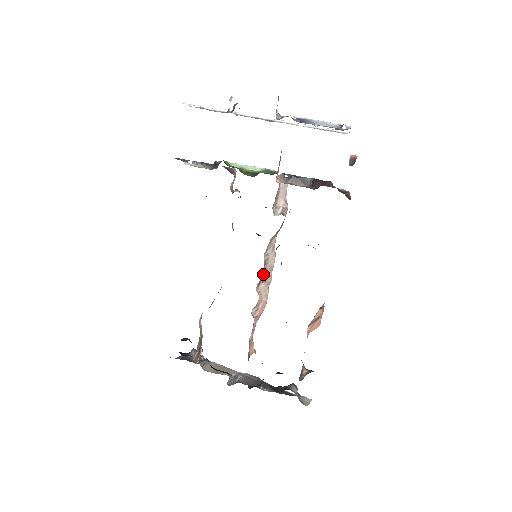
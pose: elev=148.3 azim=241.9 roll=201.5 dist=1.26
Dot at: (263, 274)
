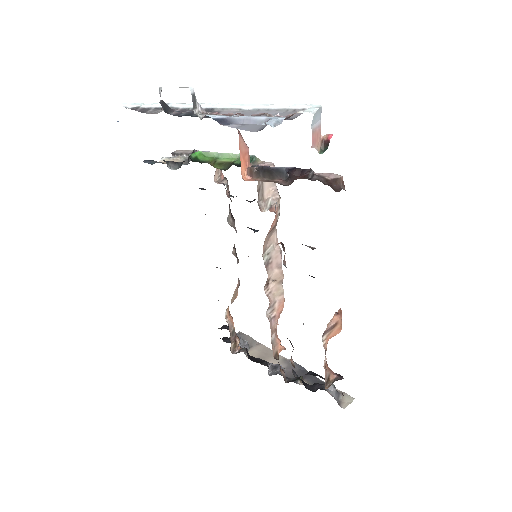
Dot at: (269, 274)
